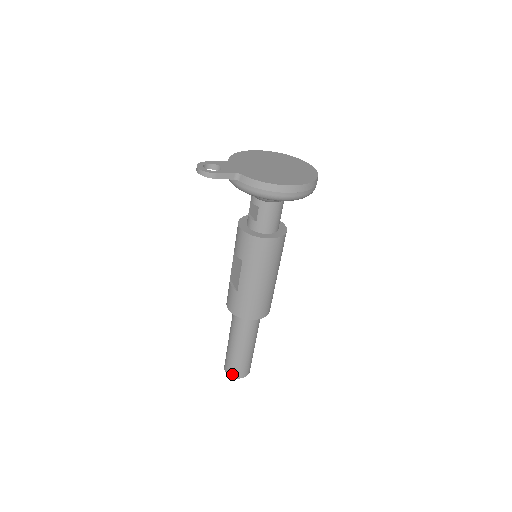
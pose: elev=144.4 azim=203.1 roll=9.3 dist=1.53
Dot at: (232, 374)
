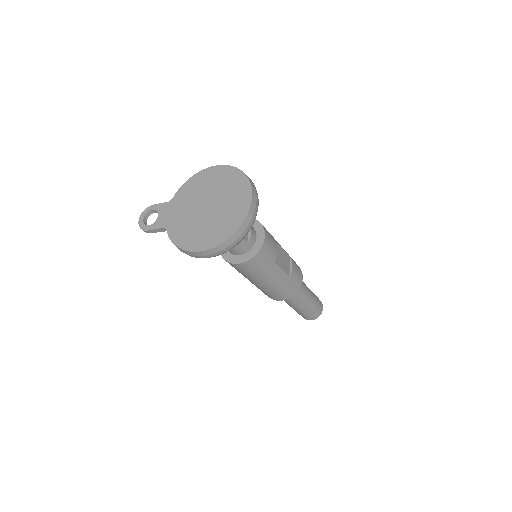
Dot at: occluded
